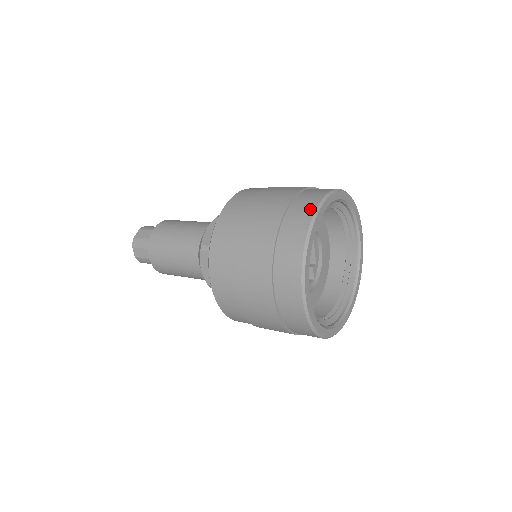
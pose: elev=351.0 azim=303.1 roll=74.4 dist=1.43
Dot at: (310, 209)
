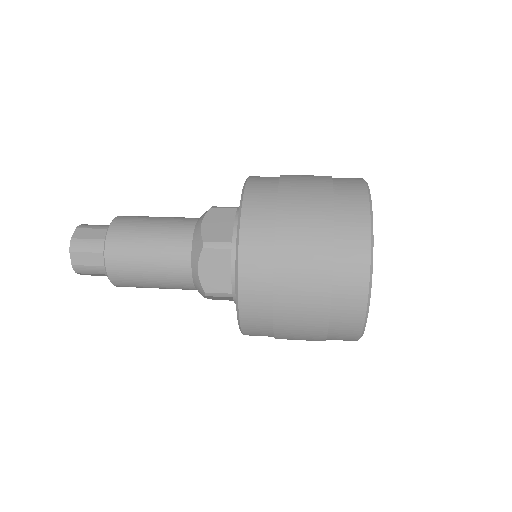
Dot at: (362, 195)
